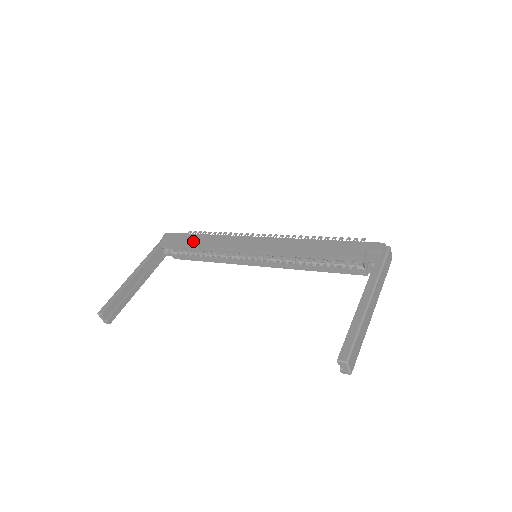
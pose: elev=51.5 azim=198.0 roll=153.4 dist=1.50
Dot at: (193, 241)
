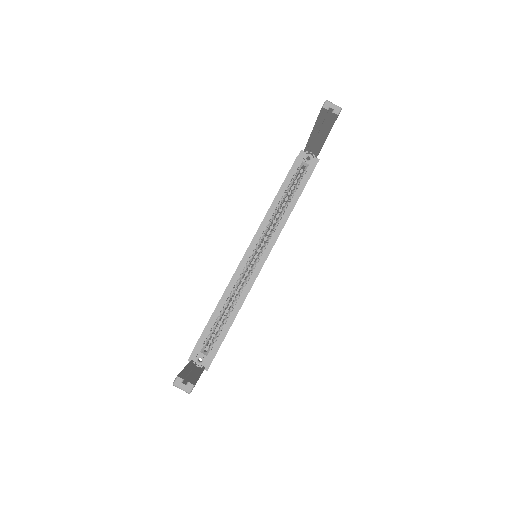
Dot at: occluded
